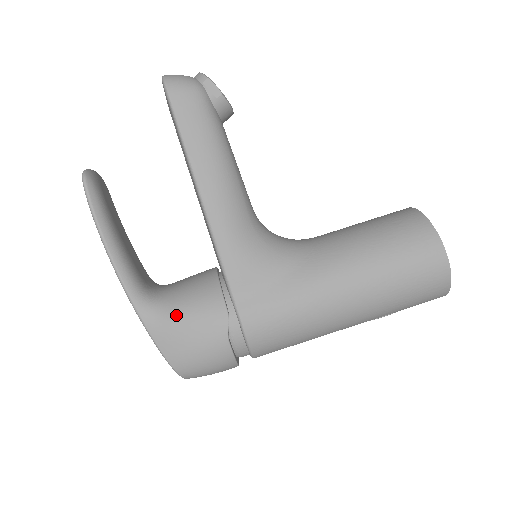
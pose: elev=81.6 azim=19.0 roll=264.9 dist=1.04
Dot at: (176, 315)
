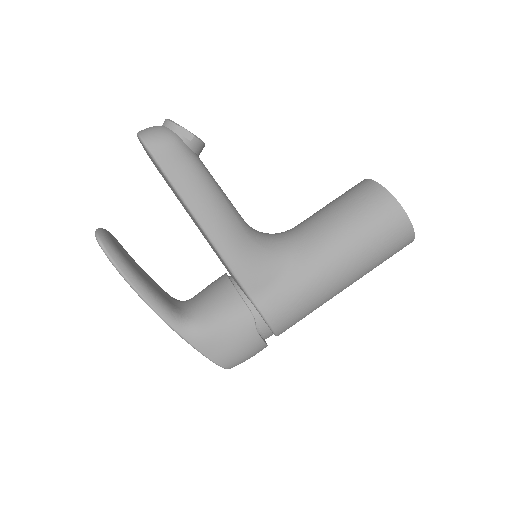
Dot at: (211, 327)
